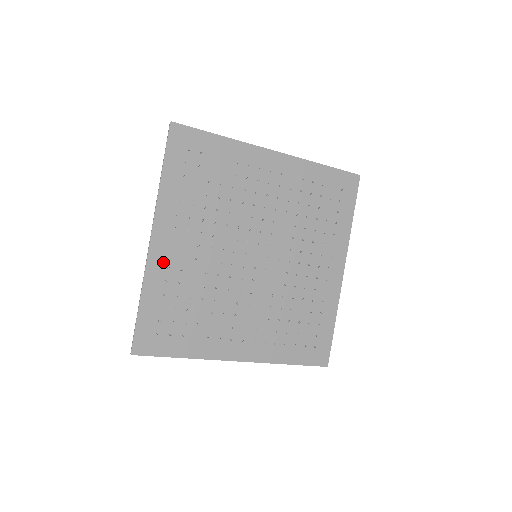
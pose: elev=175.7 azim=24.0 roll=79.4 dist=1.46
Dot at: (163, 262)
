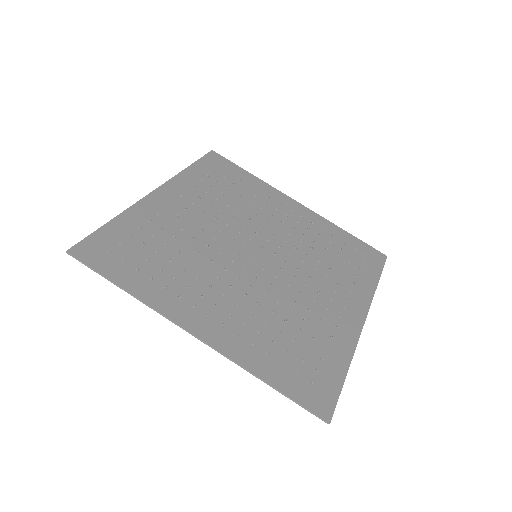
Dot at: (155, 209)
